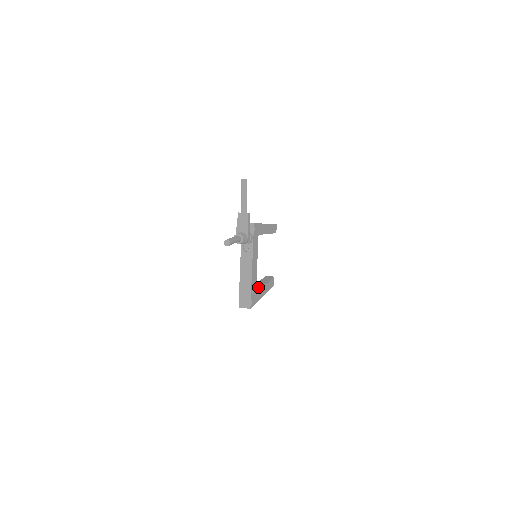
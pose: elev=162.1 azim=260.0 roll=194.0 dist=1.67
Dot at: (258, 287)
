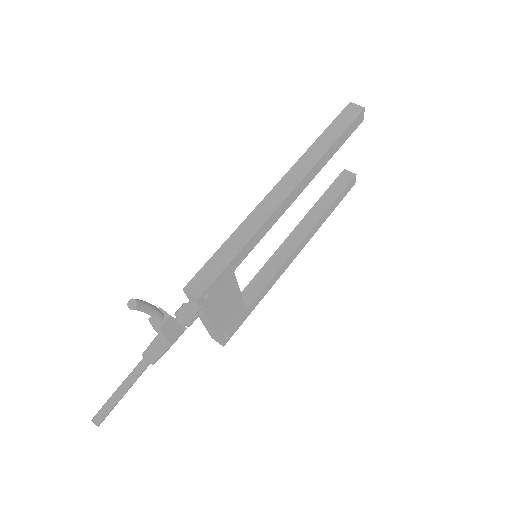
Dot at: (272, 271)
